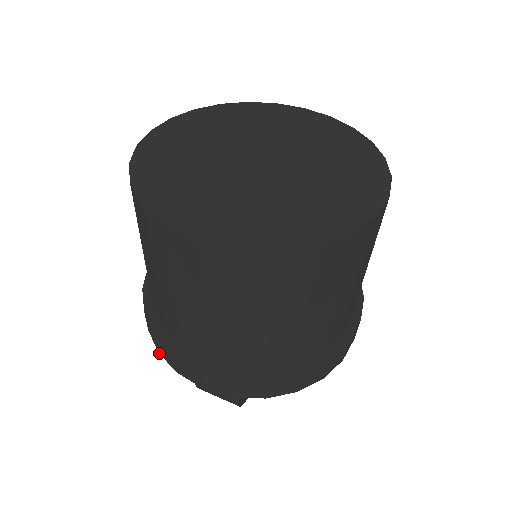
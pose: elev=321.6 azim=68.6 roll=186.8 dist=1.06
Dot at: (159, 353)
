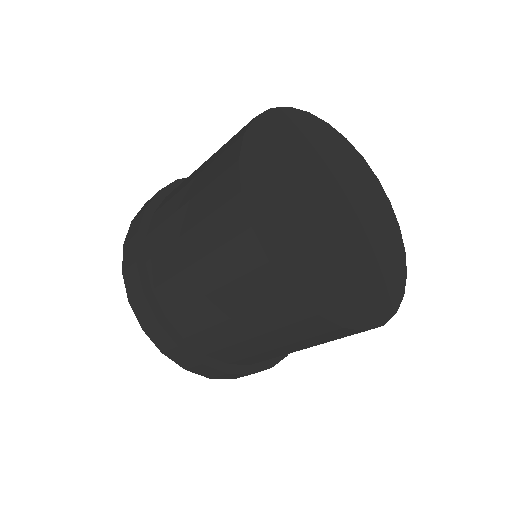
Dot at: occluded
